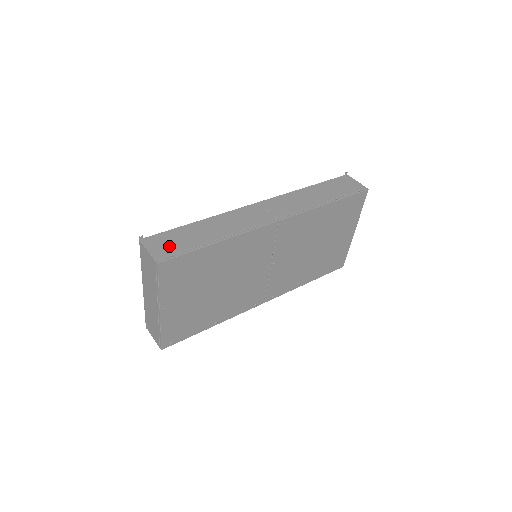
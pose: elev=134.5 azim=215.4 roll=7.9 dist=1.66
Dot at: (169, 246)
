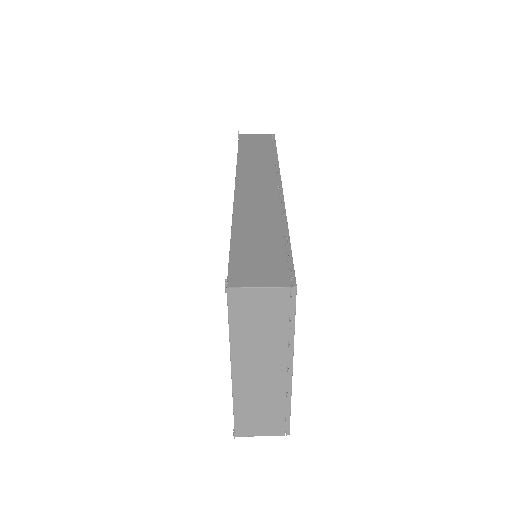
Dot at: (266, 266)
